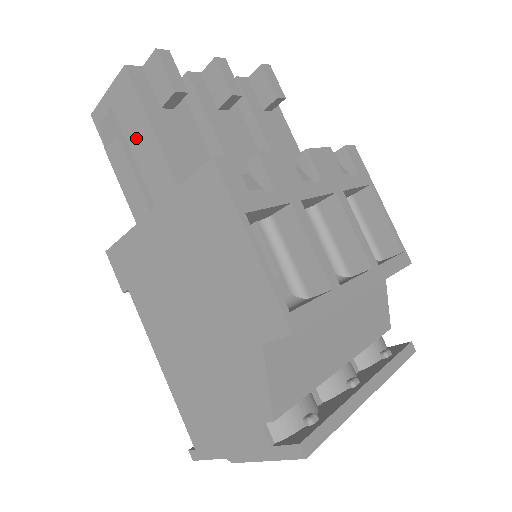
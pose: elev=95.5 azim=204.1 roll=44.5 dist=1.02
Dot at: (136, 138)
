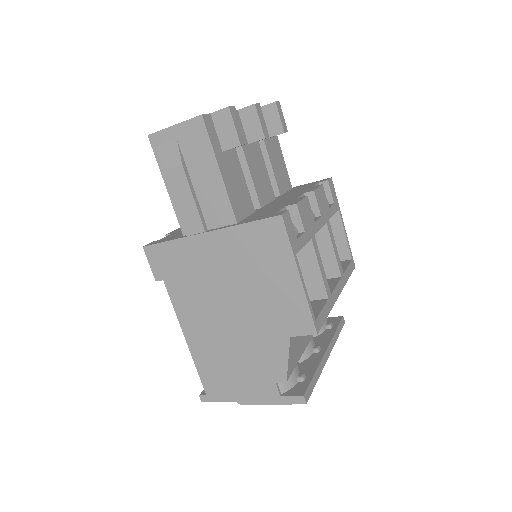
Dot at: (199, 172)
